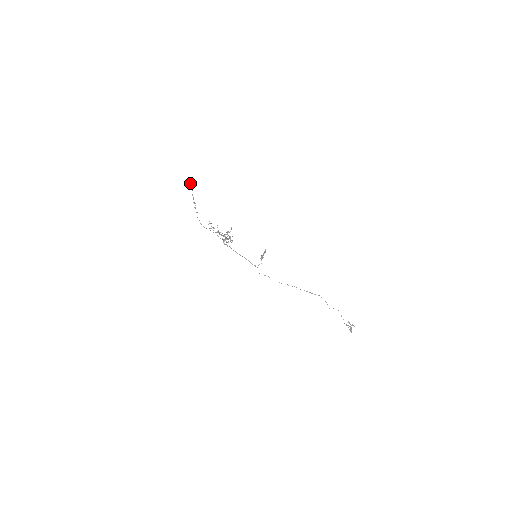
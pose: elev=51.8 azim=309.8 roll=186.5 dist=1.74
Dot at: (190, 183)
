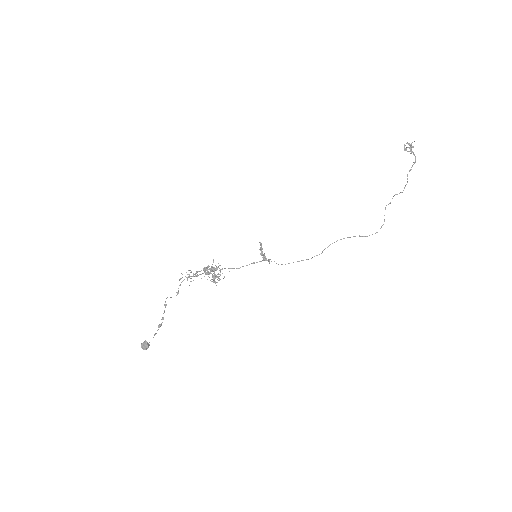
Dot at: occluded
